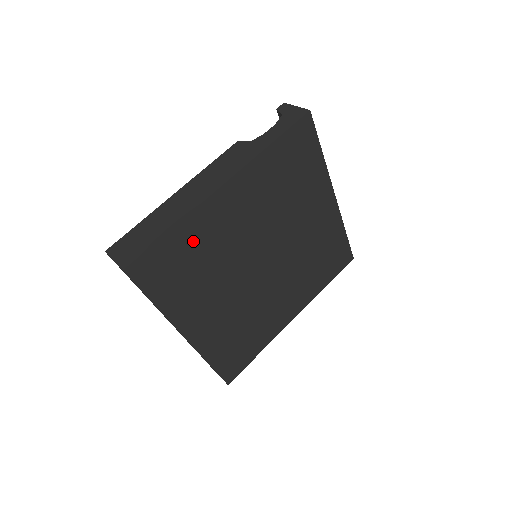
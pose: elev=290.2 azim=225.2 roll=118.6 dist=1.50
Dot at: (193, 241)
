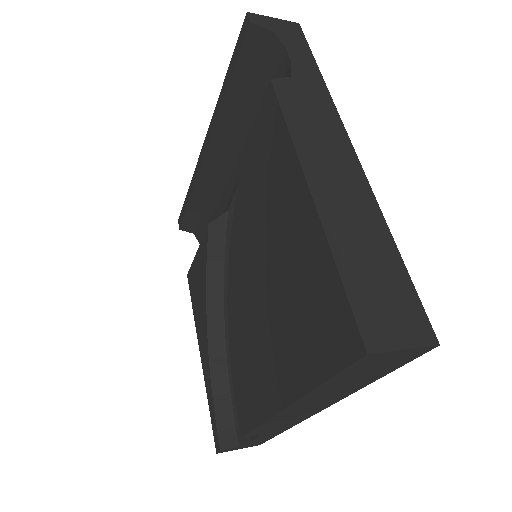
Dot at: occluded
